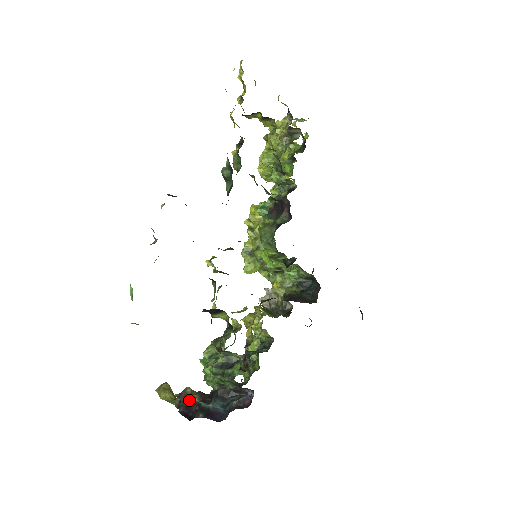
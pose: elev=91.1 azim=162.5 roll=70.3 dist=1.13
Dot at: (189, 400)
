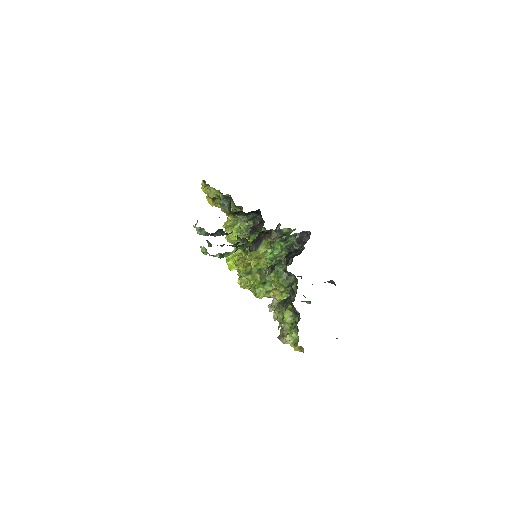
Dot at: (276, 264)
